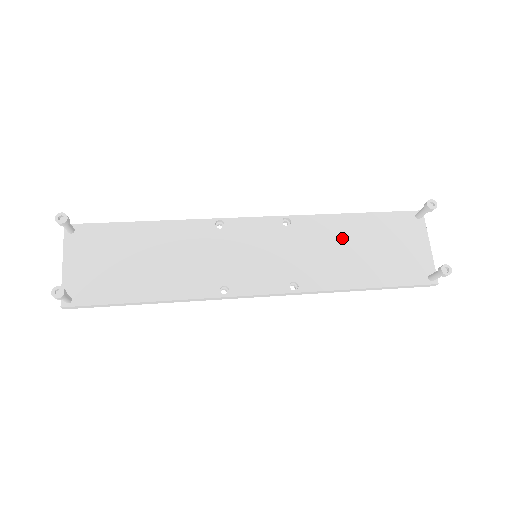
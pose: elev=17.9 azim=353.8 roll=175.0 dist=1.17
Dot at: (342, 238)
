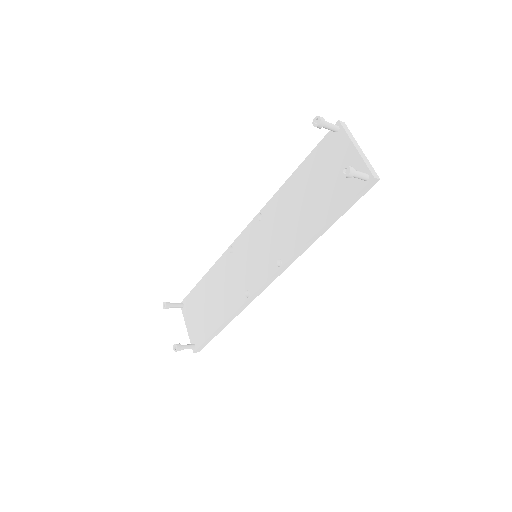
Dot at: (293, 200)
